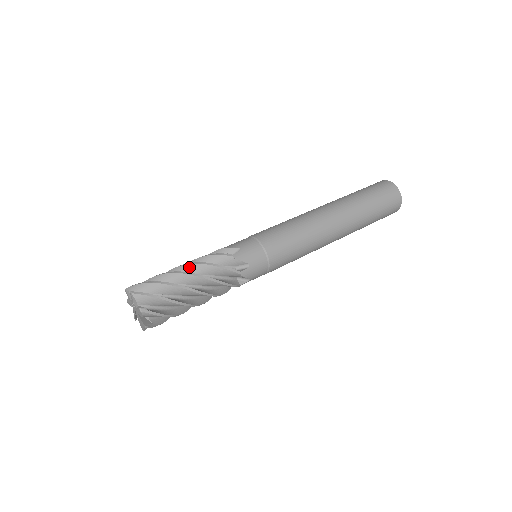
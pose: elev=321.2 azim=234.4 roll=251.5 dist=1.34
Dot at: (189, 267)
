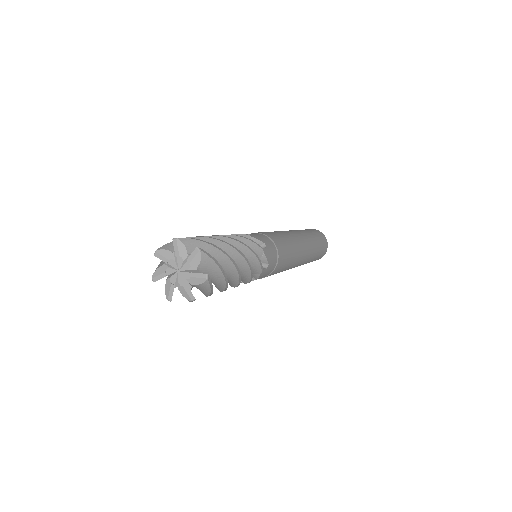
Dot at: (233, 243)
